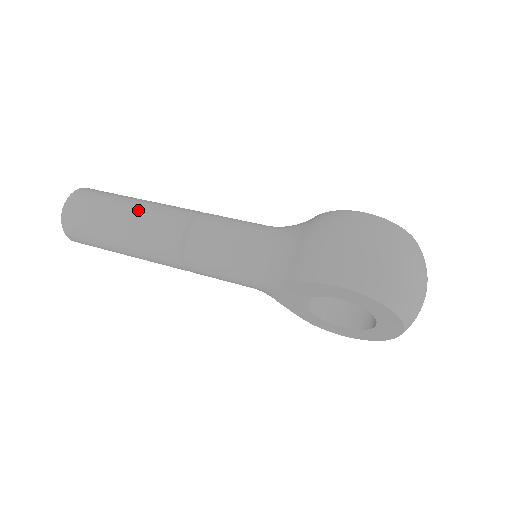
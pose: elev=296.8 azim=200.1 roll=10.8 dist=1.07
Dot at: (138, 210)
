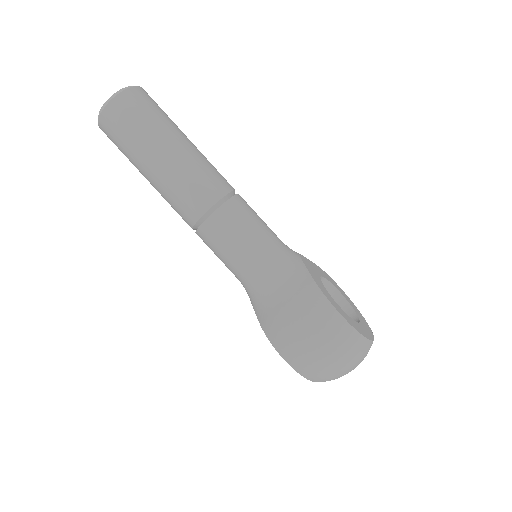
Dot at: (170, 166)
